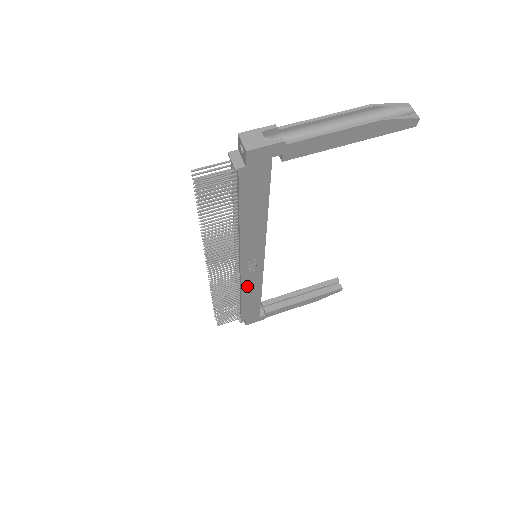
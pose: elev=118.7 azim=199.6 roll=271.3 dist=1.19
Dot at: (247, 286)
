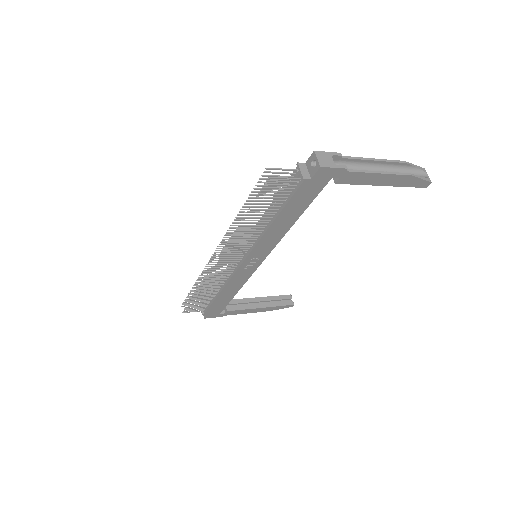
Dot at: (234, 281)
